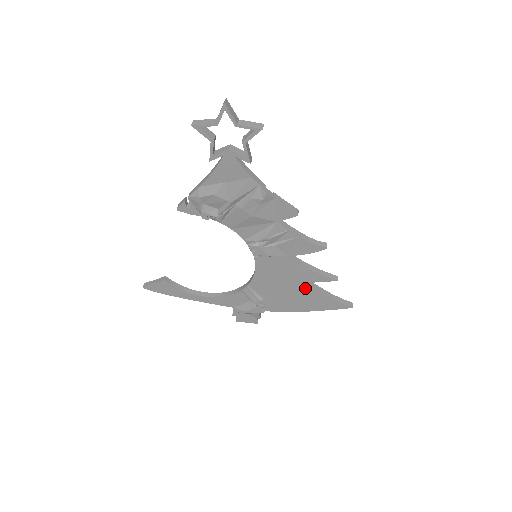
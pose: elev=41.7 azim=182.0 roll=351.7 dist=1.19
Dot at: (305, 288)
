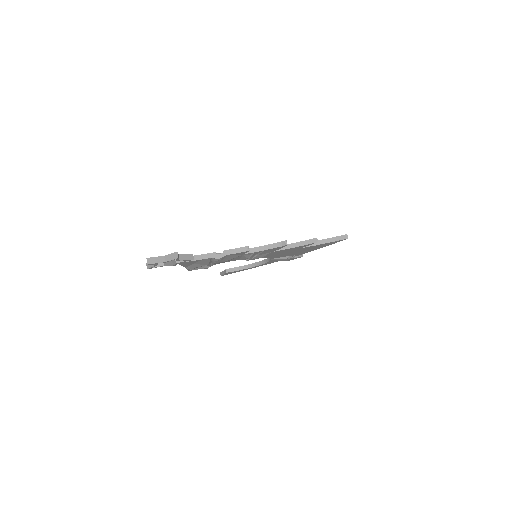
Dot at: (304, 248)
